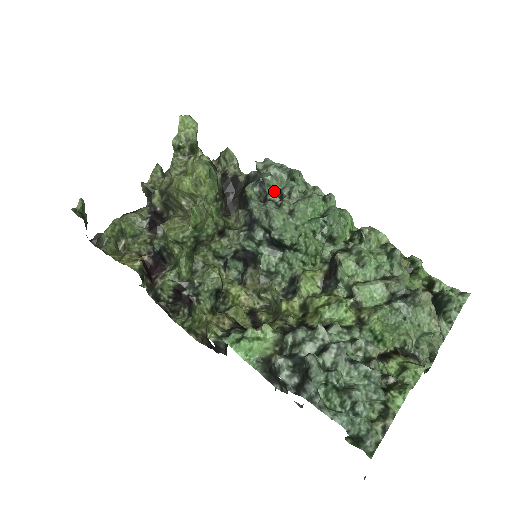
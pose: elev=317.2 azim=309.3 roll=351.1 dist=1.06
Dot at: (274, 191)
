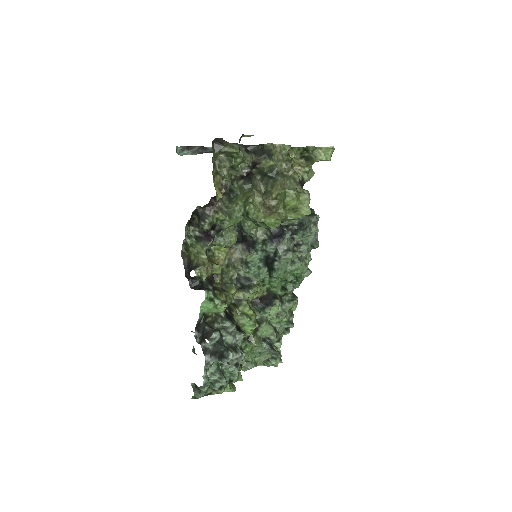
Dot at: (301, 238)
